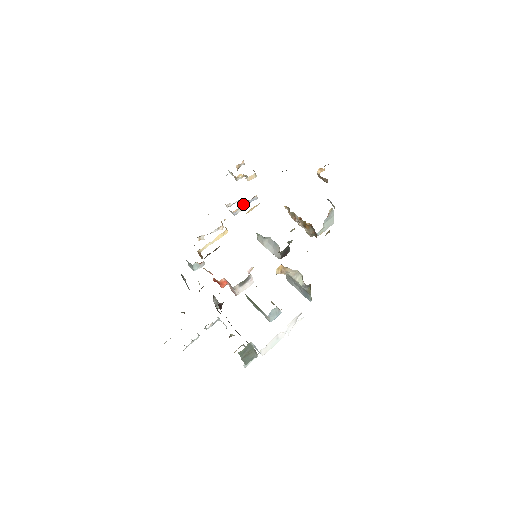
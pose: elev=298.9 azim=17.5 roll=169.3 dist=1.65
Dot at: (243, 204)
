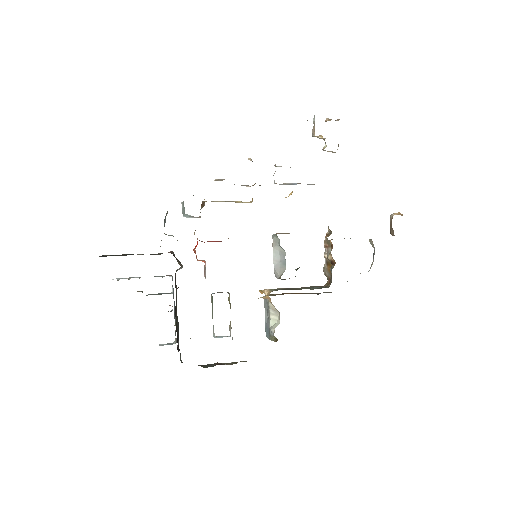
Dot at: occluded
